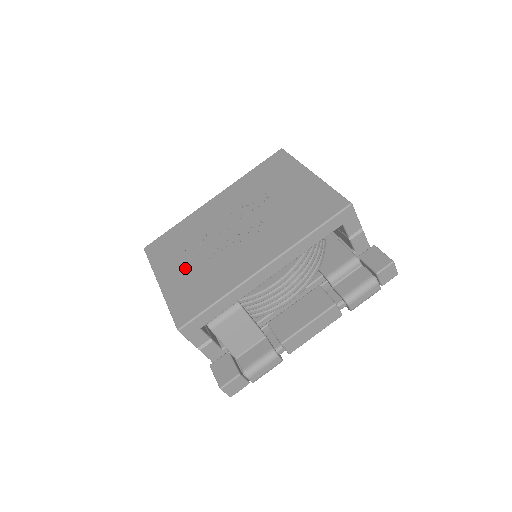
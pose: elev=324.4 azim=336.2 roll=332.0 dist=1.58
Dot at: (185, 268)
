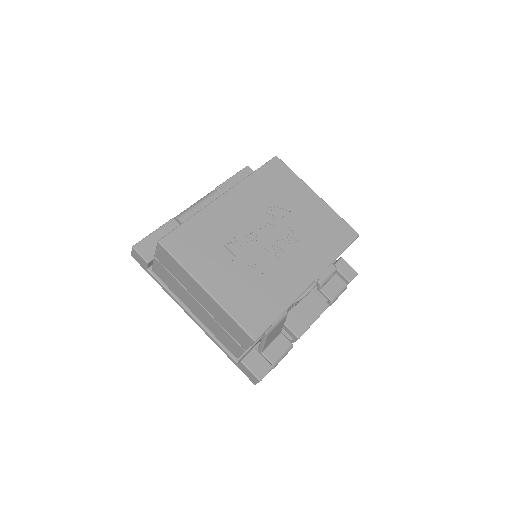
Dot at: (231, 275)
